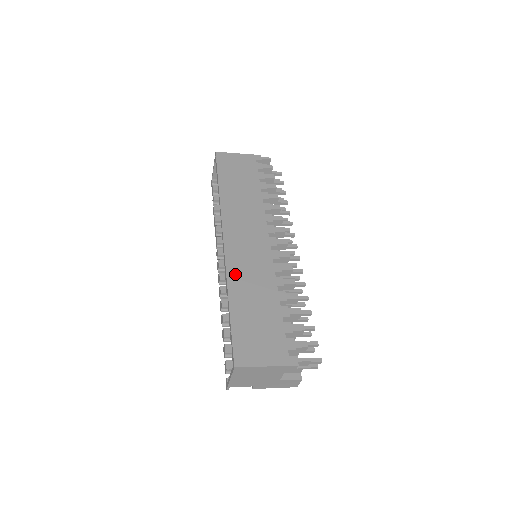
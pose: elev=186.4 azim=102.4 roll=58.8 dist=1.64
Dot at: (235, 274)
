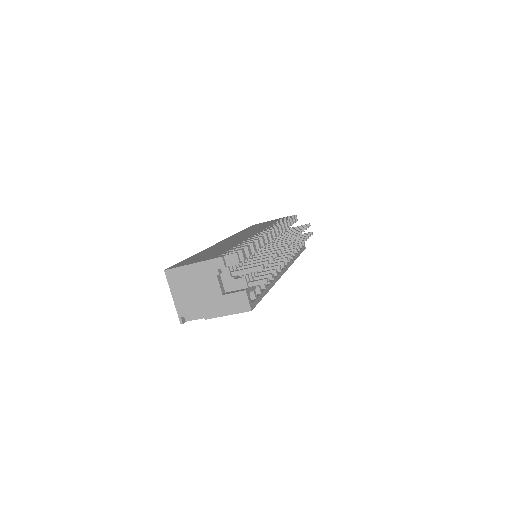
Dot at: (212, 247)
